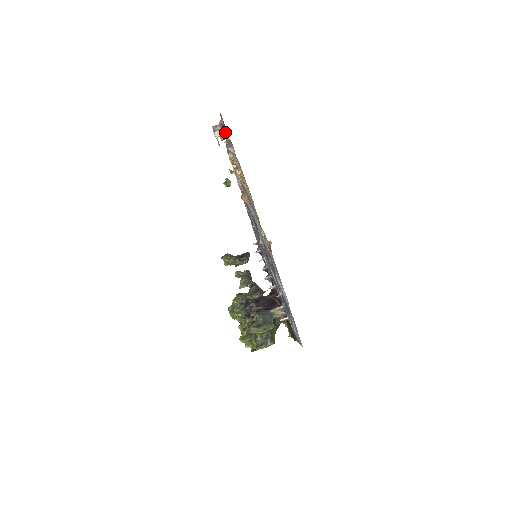
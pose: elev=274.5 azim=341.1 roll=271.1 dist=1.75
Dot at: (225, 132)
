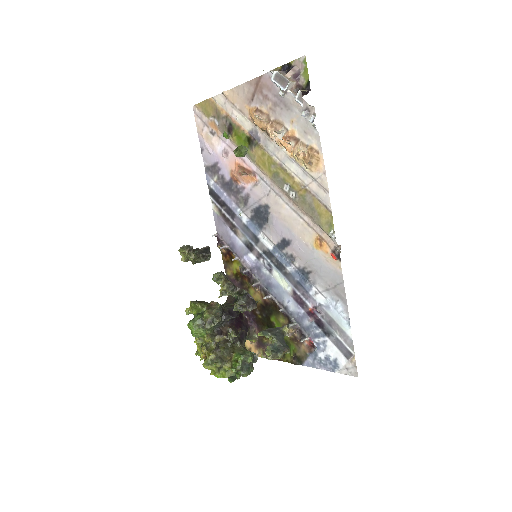
Dot at: (298, 86)
